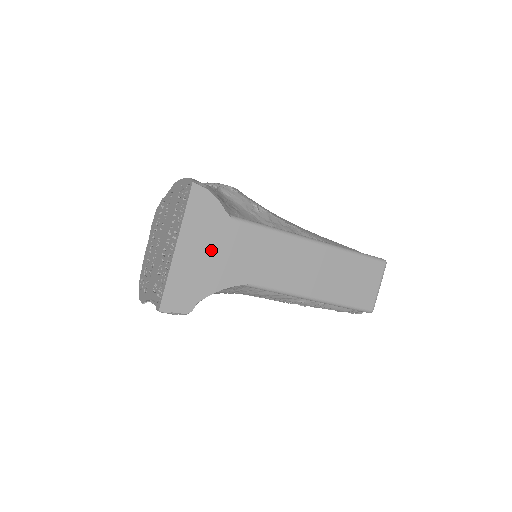
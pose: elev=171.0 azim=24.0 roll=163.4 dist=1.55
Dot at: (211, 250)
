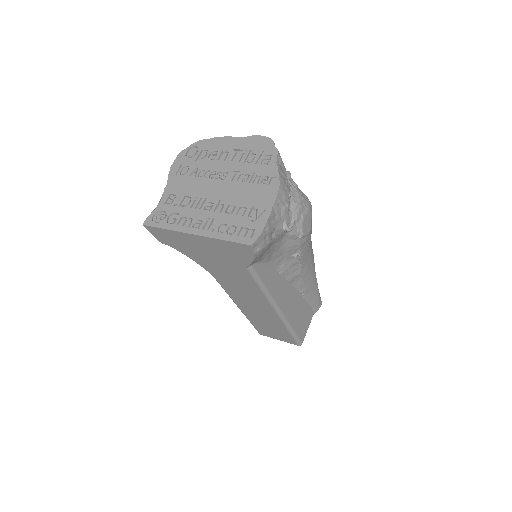
Dot at: (213, 255)
